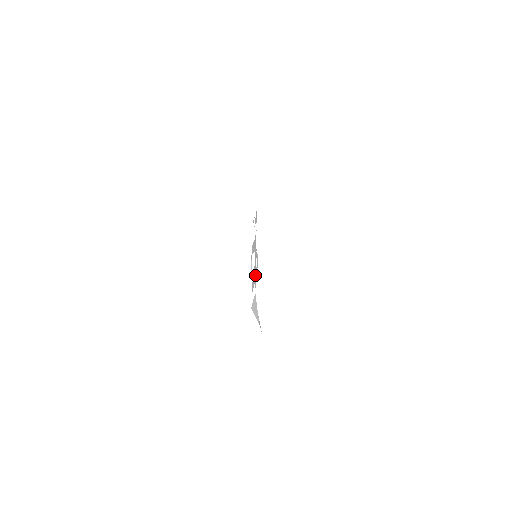
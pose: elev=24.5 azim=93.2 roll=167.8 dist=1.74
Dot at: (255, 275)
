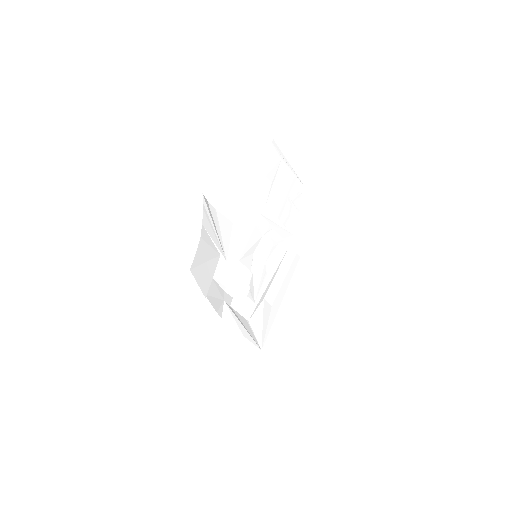
Dot at: (292, 232)
